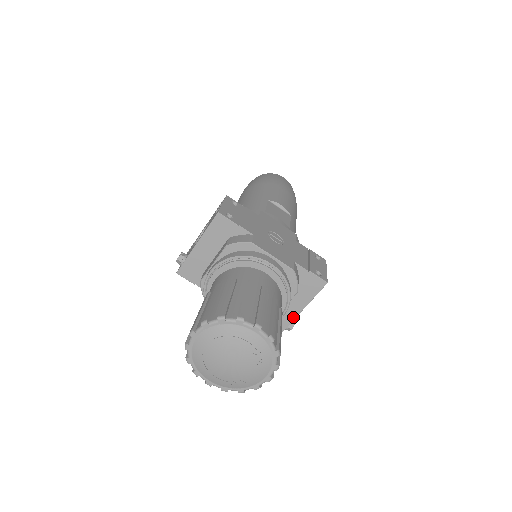
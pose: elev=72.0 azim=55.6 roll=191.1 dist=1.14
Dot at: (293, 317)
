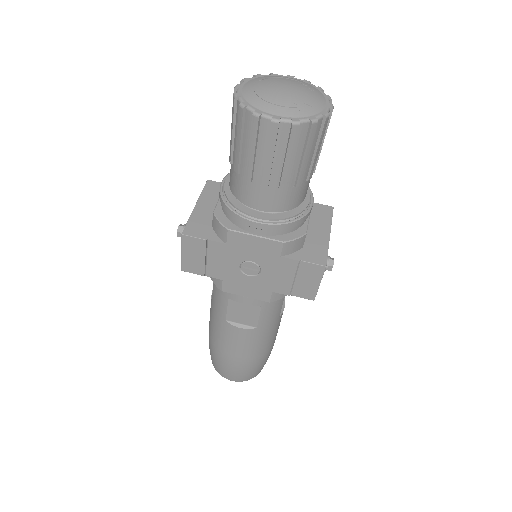
Dot at: (326, 243)
